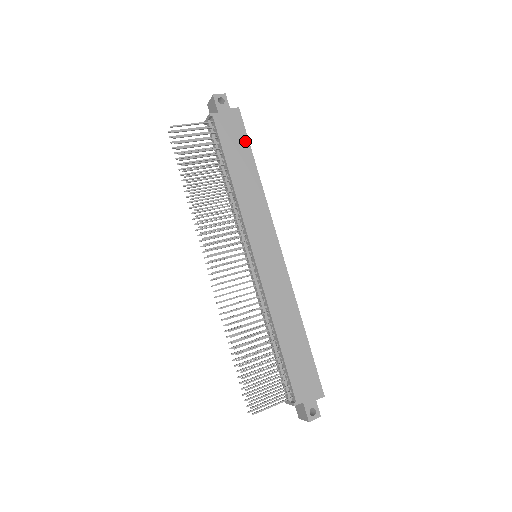
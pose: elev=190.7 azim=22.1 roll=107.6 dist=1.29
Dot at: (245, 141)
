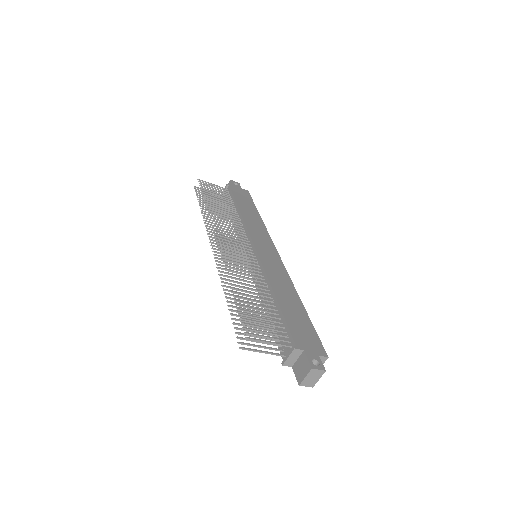
Dot at: (251, 202)
